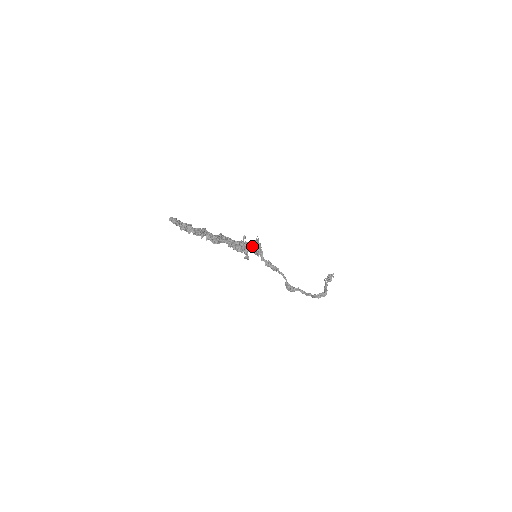
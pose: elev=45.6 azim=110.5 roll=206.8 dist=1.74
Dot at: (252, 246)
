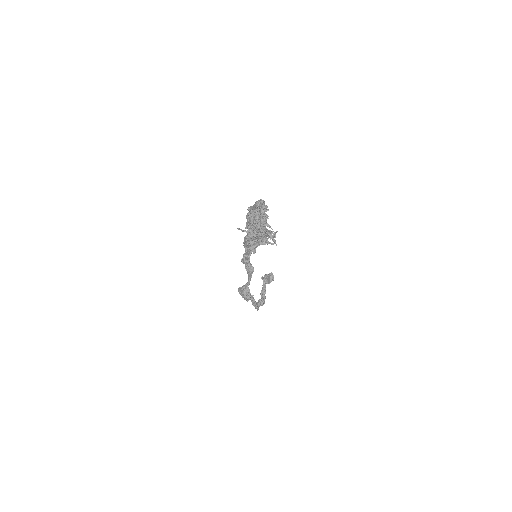
Dot at: occluded
